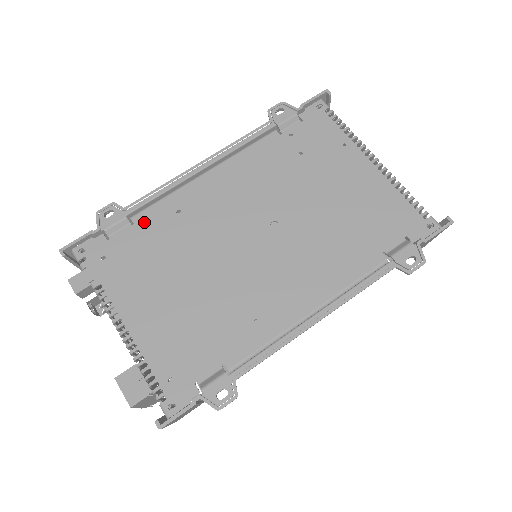
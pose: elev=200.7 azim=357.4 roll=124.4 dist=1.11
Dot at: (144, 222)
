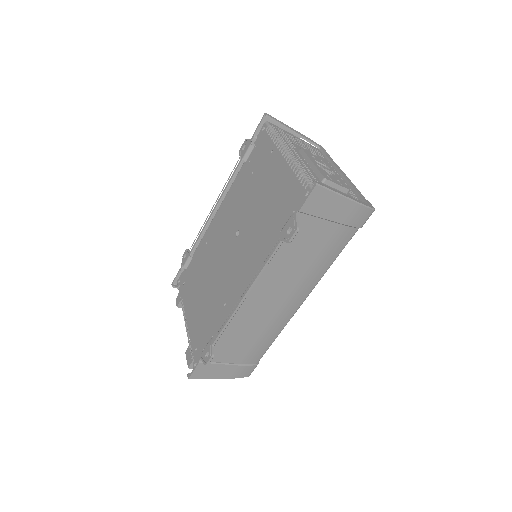
Dot at: (196, 255)
